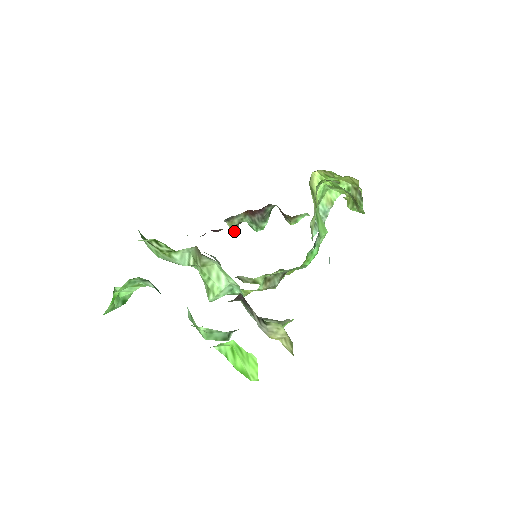
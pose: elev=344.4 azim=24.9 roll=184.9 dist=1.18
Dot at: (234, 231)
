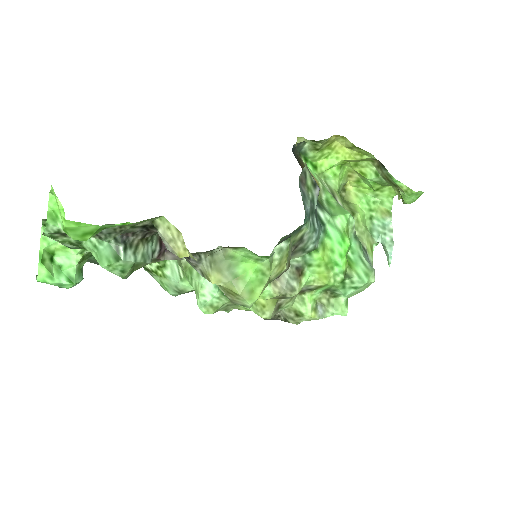
Dot at: occluded
